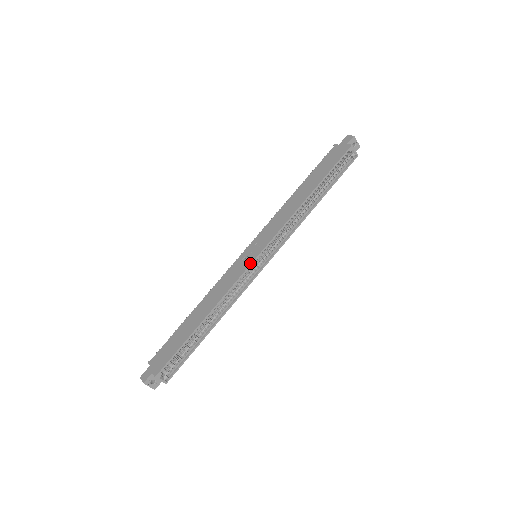
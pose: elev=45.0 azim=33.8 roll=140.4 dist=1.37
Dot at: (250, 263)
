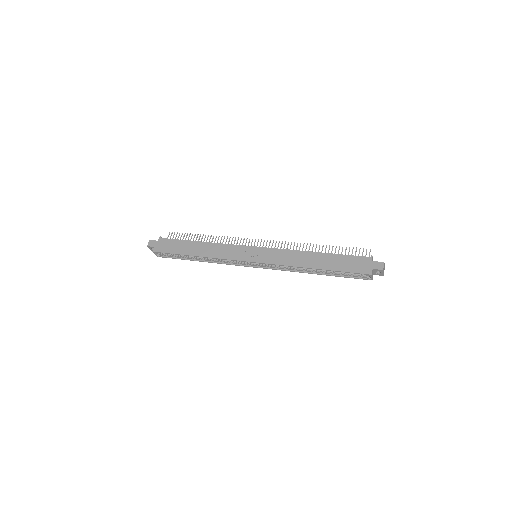
Dot at: (244, 260)
